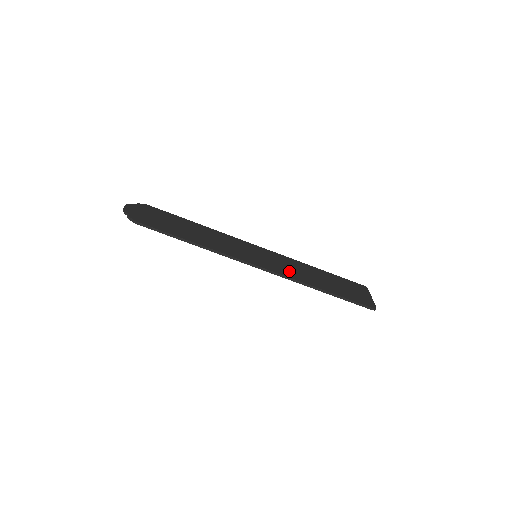
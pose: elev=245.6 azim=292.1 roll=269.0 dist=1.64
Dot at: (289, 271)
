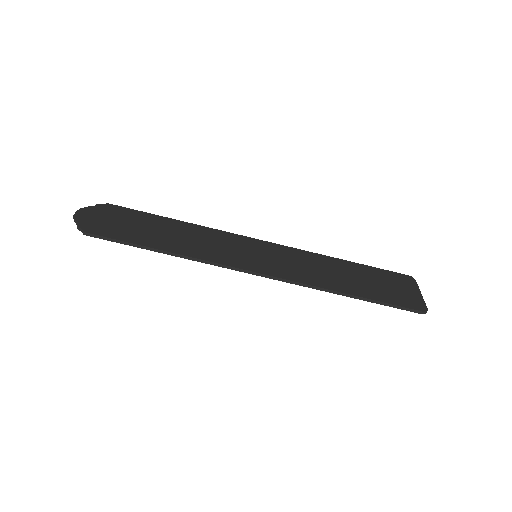
Dot at: (302, 272)
